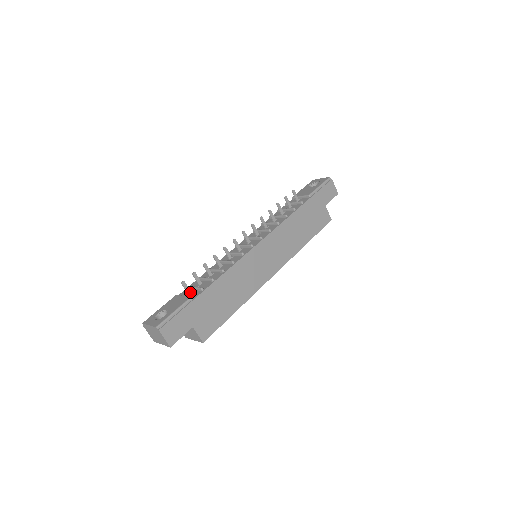
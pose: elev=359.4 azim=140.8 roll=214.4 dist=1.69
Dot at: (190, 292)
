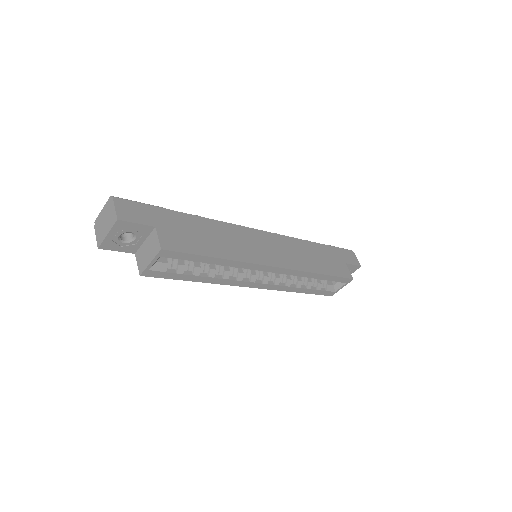
Dot at: occluded
